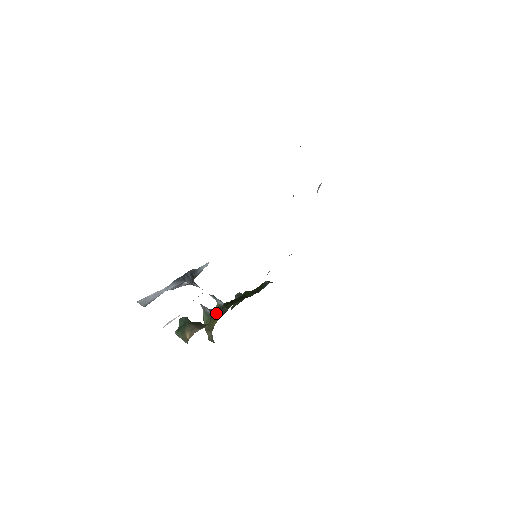
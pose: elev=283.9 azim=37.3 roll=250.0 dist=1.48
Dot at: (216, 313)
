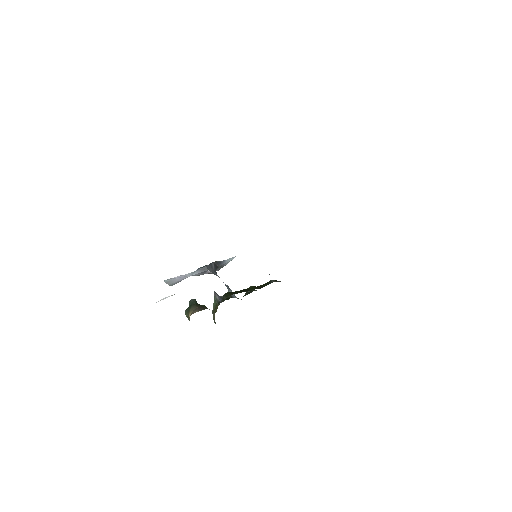
Dot at: occluded
